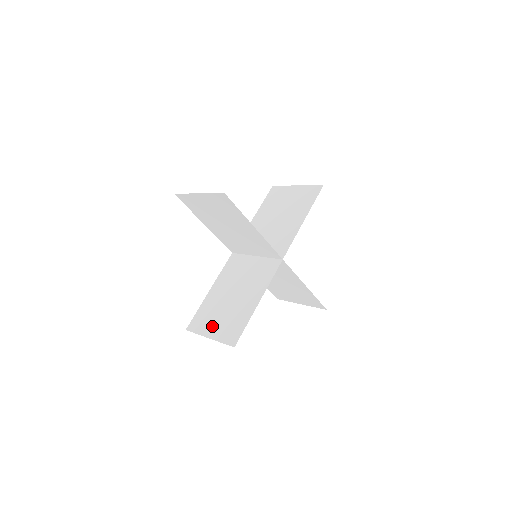
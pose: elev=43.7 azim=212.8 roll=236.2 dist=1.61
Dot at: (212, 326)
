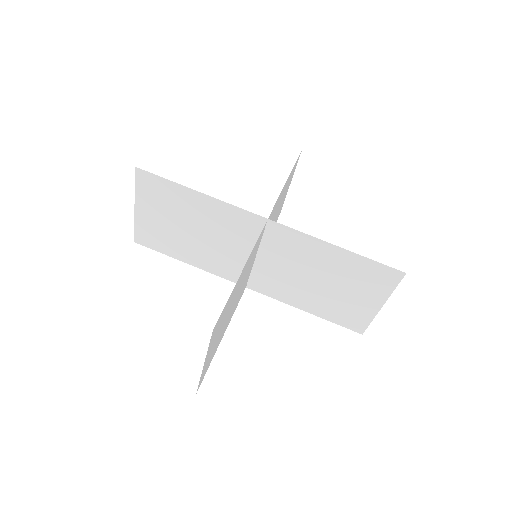
Dot at: (210, 352)
